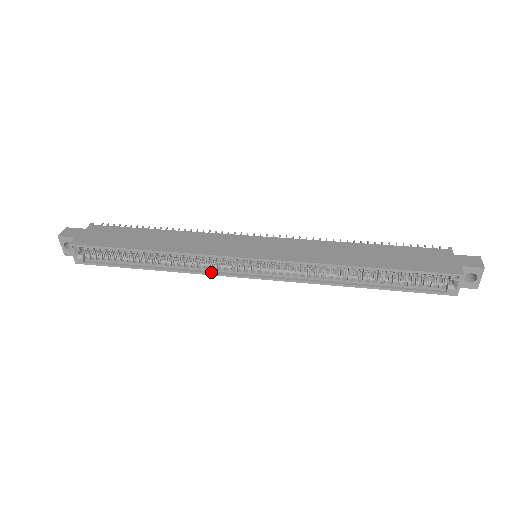
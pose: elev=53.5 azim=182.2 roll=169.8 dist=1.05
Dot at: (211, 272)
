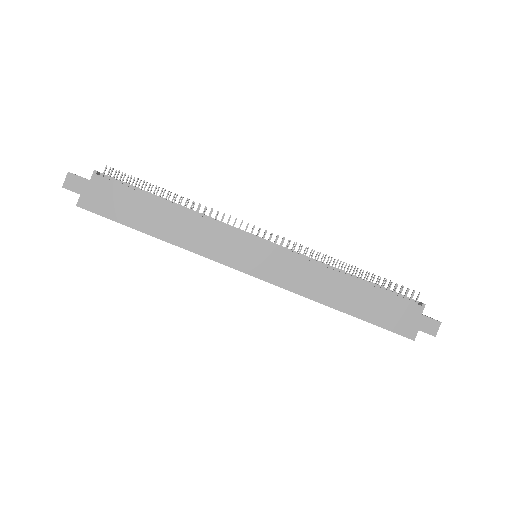
Dot at: occluded
